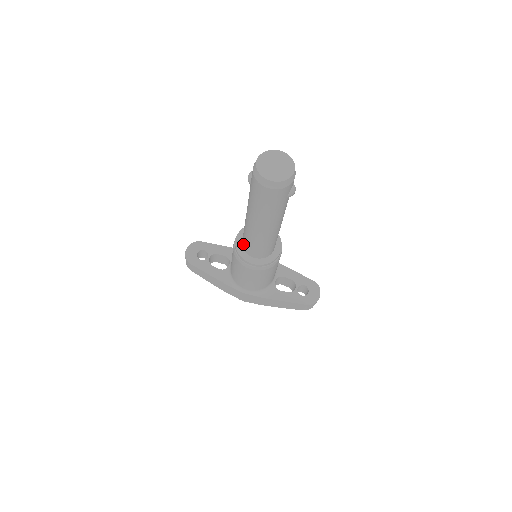
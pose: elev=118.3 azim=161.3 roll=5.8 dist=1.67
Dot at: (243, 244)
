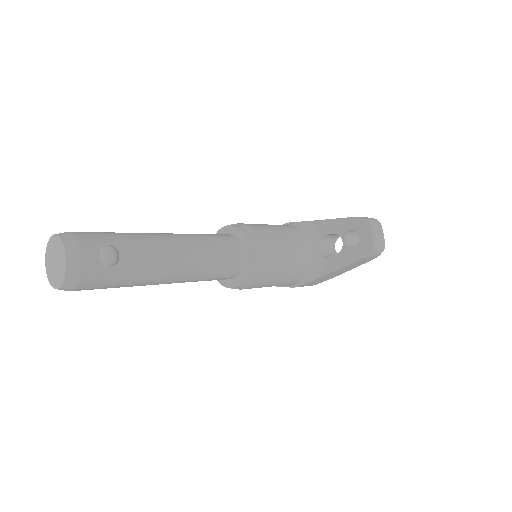
Dot at: occluded
